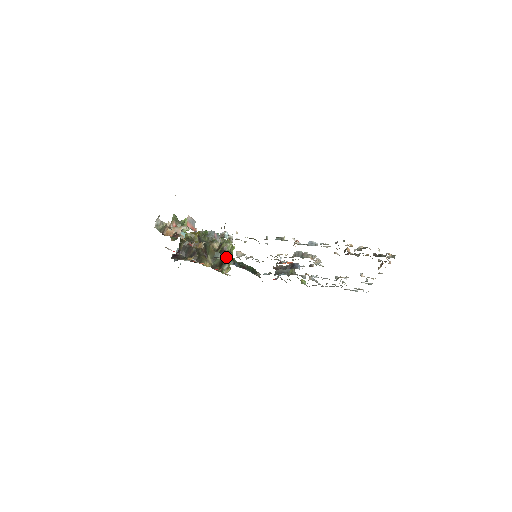
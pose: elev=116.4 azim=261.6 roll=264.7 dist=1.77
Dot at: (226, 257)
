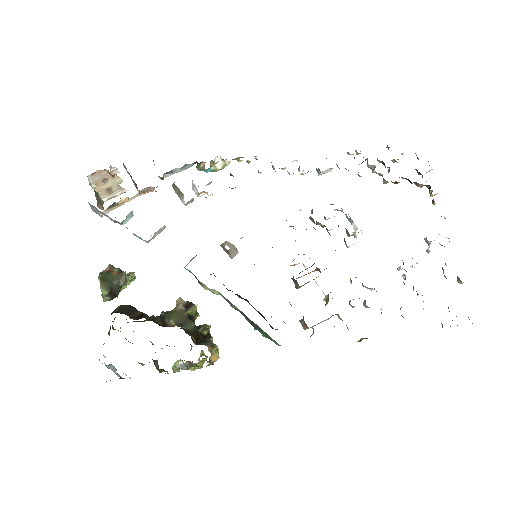
Dot at: occluded
